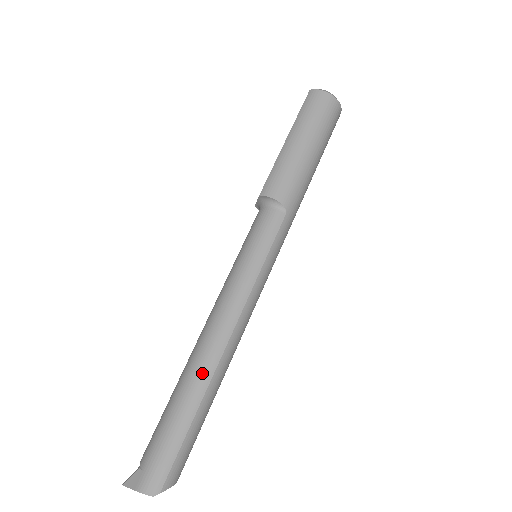
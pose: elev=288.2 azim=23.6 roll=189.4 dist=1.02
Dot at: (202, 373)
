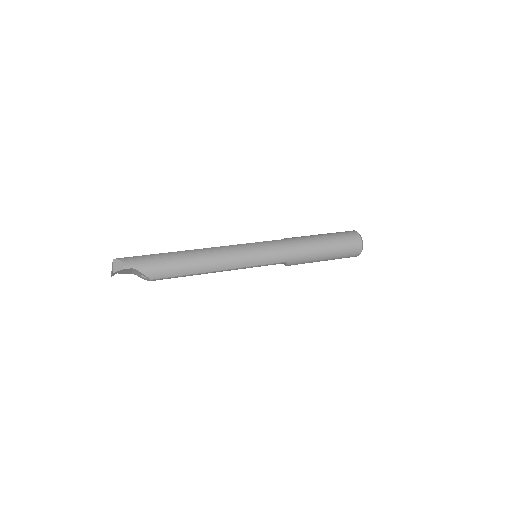
Dot at: occluded
